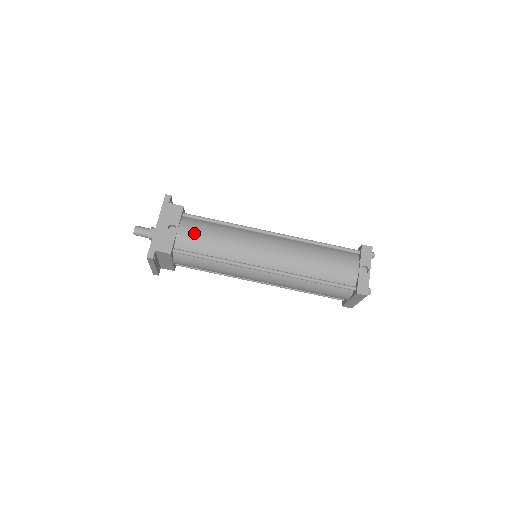
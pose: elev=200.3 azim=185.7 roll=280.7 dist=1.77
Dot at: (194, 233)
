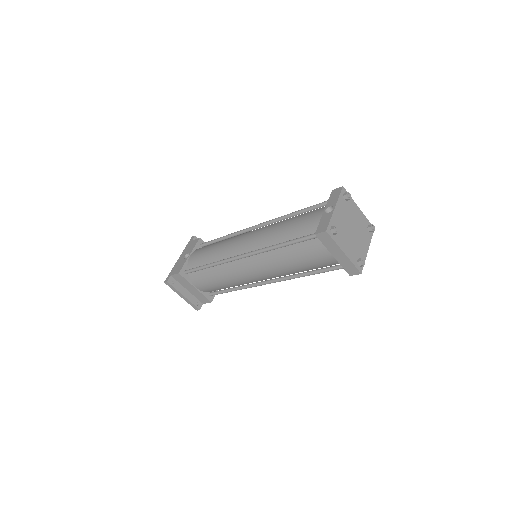
Dot at: (199, 252)
